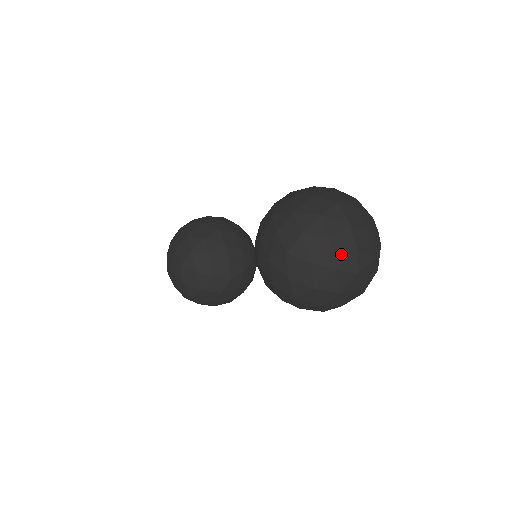
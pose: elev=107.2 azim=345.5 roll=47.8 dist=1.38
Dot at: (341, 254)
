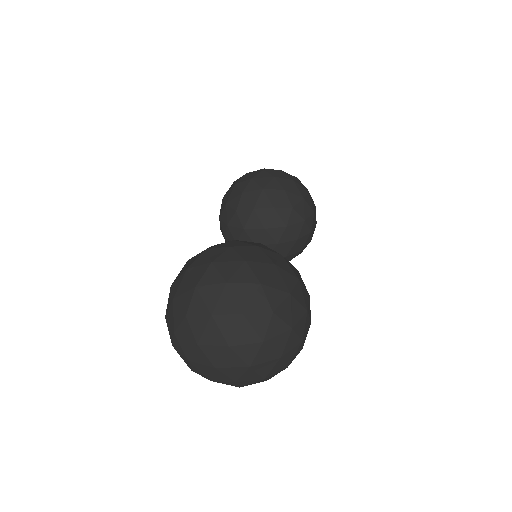
Dot at: (205, 371)
